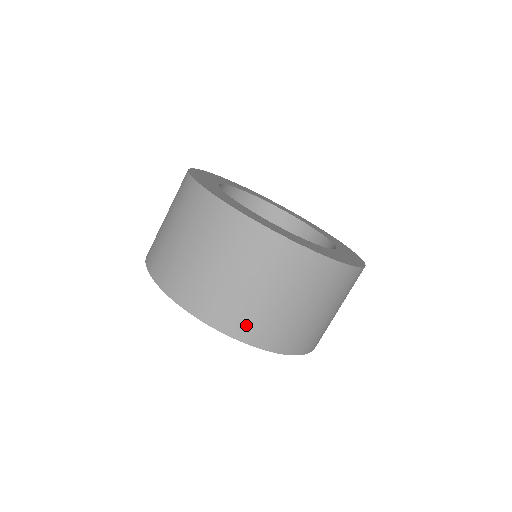
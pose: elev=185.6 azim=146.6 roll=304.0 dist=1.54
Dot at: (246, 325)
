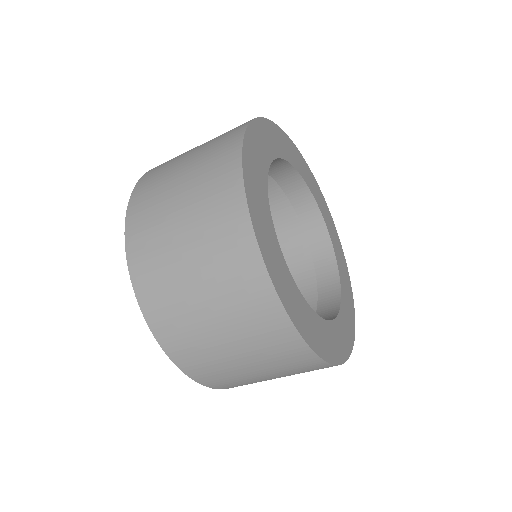
Dot at: occluded
